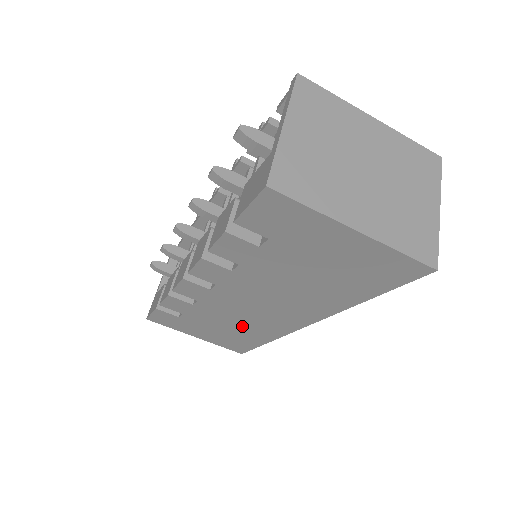
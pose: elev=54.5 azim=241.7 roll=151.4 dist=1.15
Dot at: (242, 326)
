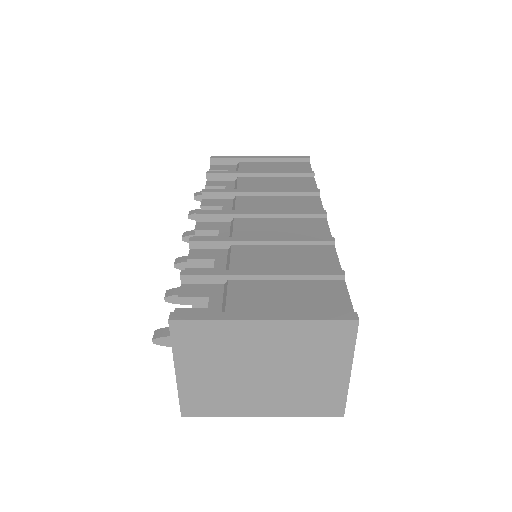
Dot at: occluded
